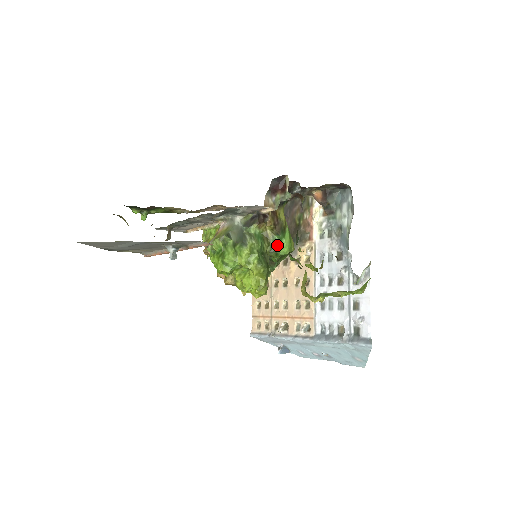
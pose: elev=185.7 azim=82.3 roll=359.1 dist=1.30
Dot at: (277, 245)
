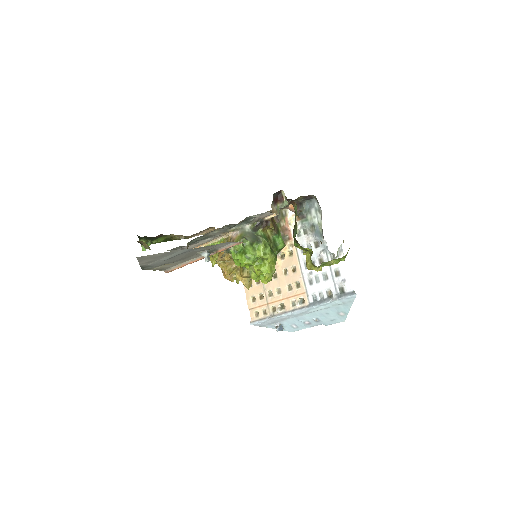
Dot at: (276, 242)
